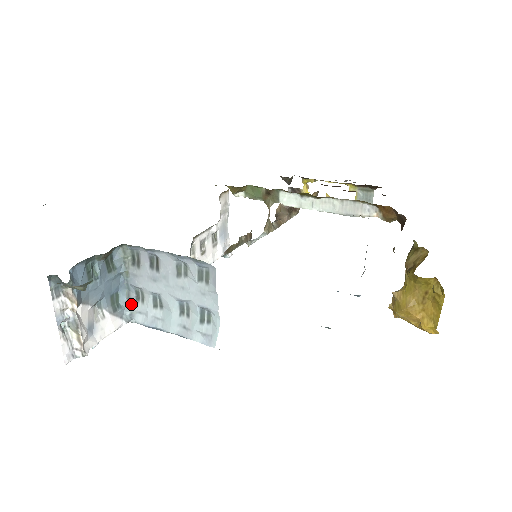
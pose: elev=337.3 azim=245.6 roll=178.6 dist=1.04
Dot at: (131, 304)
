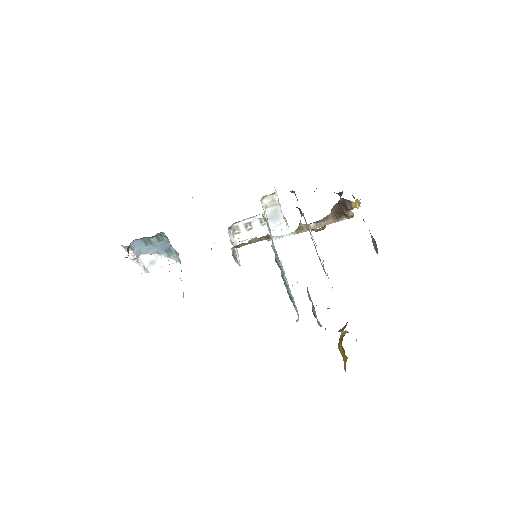
Dot at: (178, 255)
